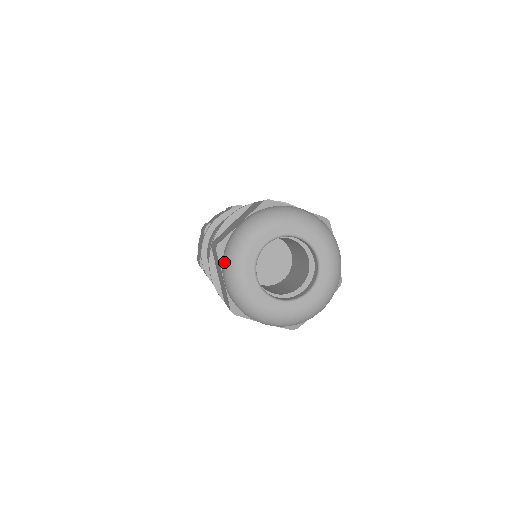
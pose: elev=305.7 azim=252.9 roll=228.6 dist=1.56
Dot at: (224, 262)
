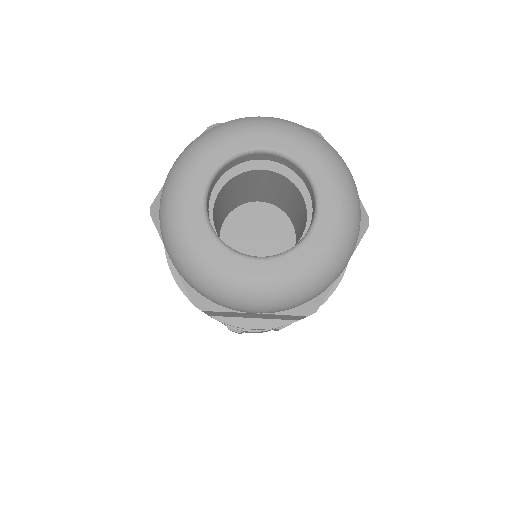
Dot at: occluded
